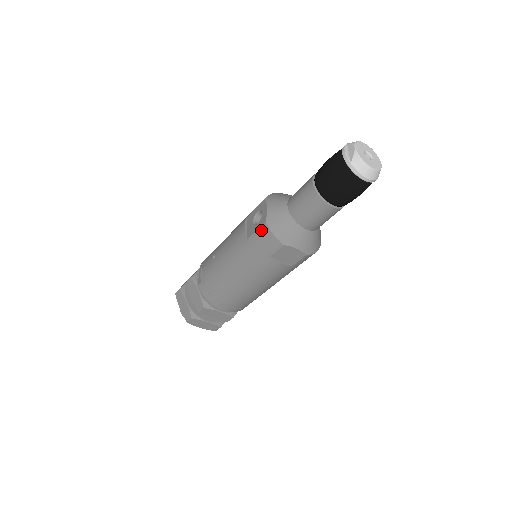
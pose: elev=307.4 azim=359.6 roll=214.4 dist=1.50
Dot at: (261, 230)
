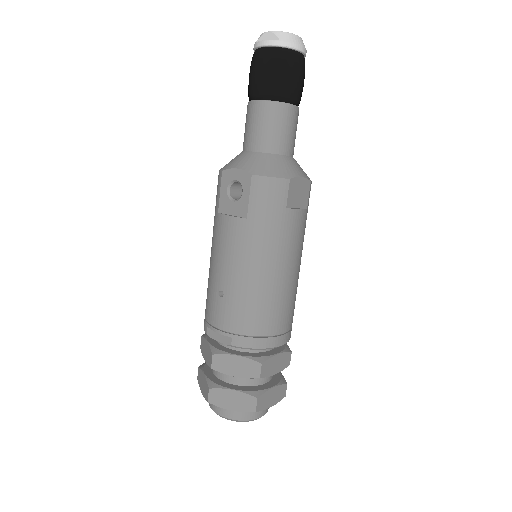
Dot at: (255, 189)
